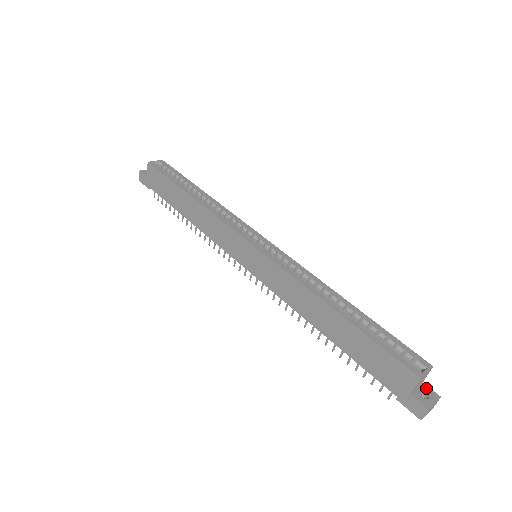
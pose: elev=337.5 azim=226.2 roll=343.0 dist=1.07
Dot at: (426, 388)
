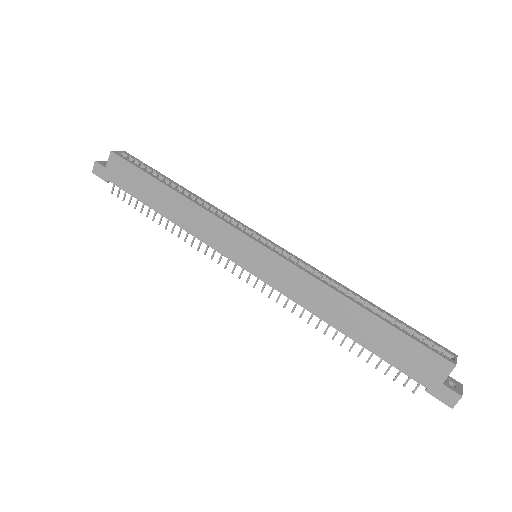
Dot at: (450, 378)
